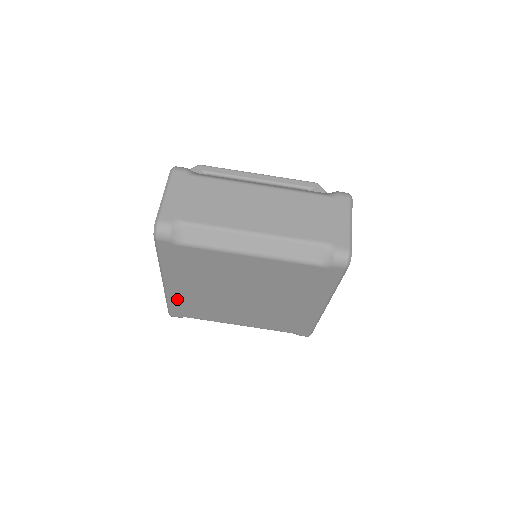
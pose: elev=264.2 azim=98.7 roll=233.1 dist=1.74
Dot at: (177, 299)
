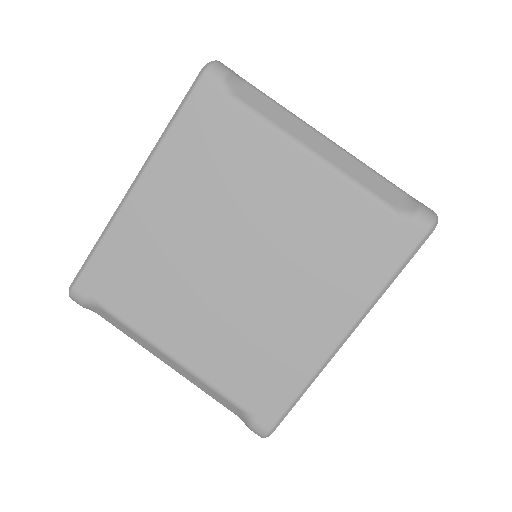
Dot at: (121, 238)
